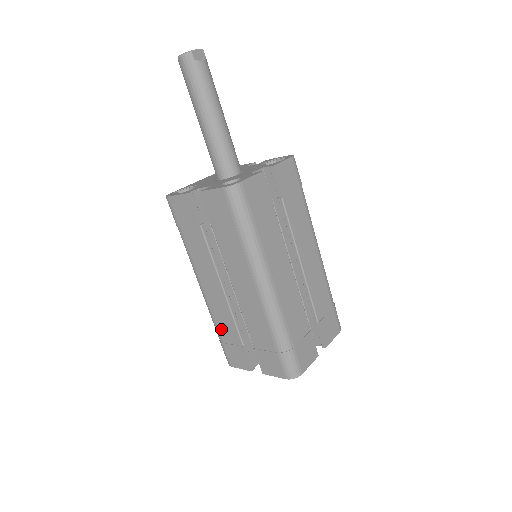
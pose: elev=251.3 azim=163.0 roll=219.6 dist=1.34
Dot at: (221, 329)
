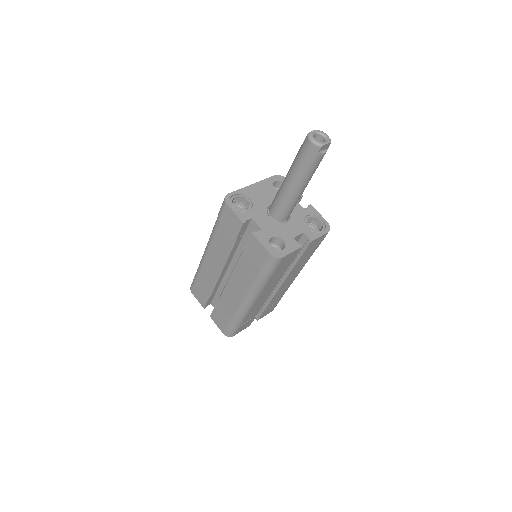
Dot at: (201, 278)
